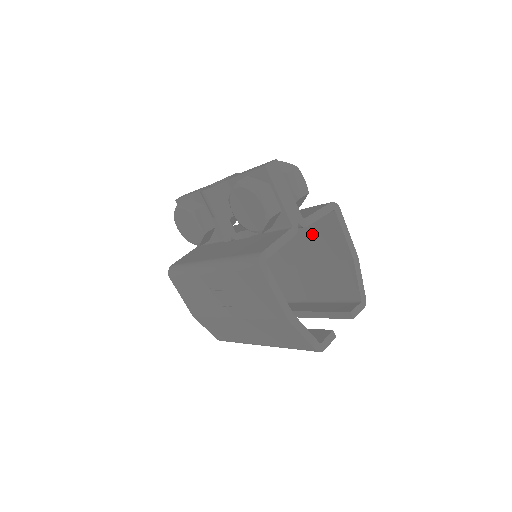
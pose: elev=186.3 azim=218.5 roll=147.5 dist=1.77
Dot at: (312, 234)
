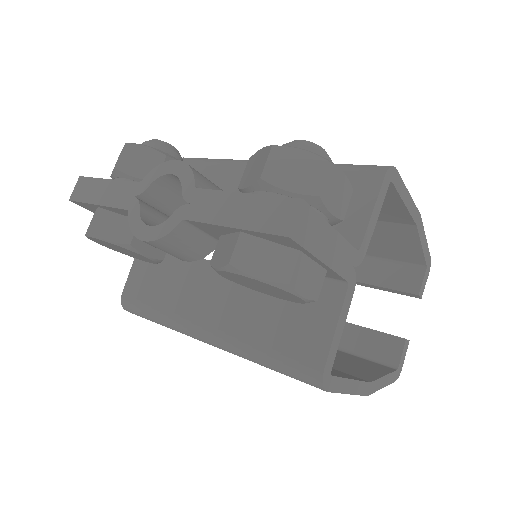
Dot at: occluded
